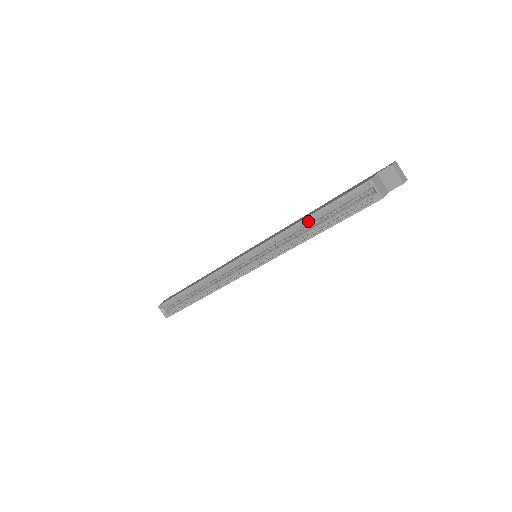
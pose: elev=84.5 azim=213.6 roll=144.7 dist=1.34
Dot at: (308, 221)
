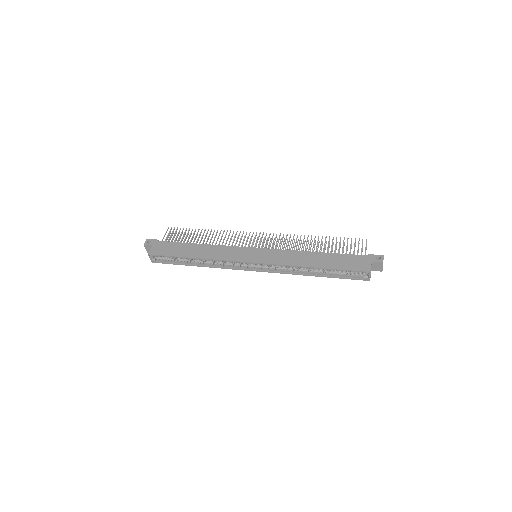
Dot at: (315, 268)
